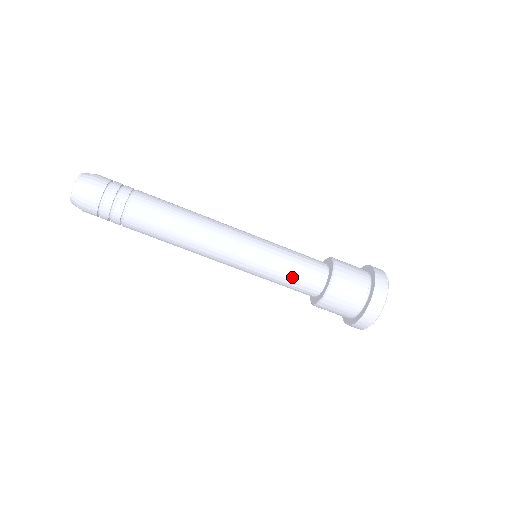
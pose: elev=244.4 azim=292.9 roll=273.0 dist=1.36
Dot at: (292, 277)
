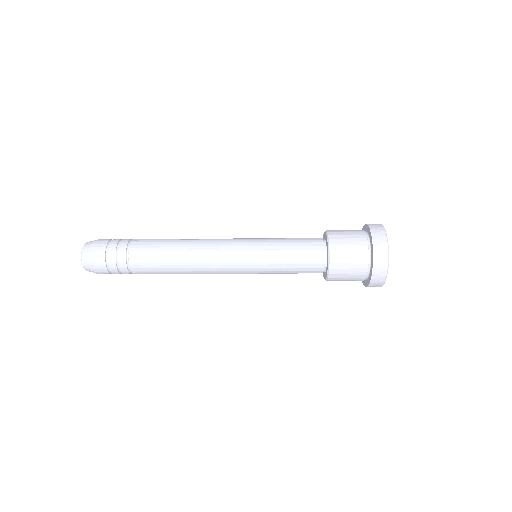
Dot at: (292, 271)
